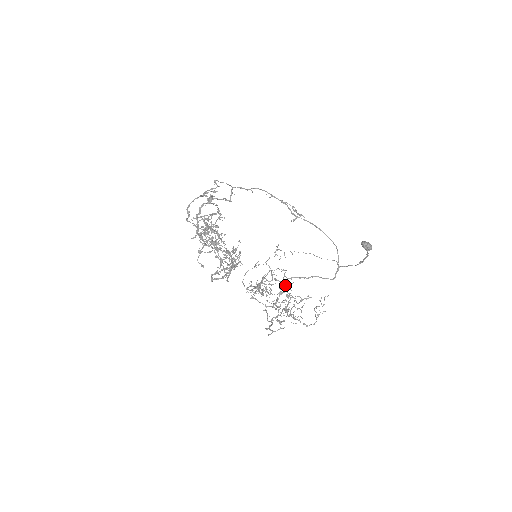
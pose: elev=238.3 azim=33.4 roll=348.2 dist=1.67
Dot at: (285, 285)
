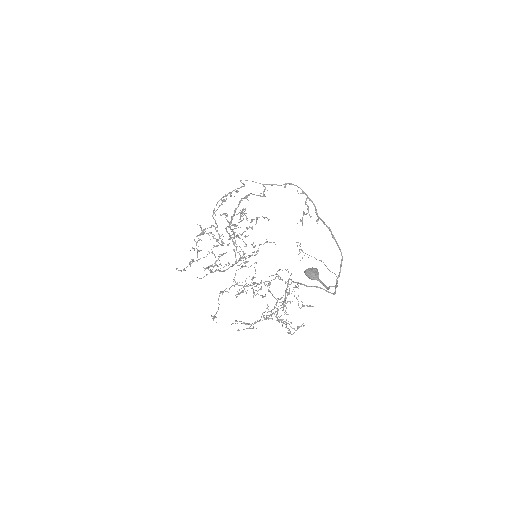
Dot at: (293, 287)
